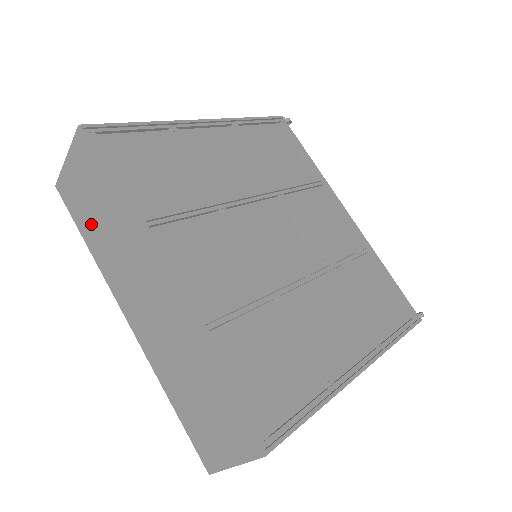
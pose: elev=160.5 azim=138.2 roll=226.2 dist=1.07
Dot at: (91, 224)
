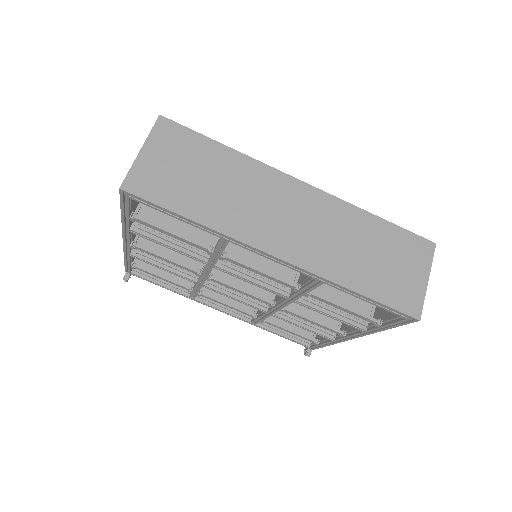
Dot at: (197, 194)
